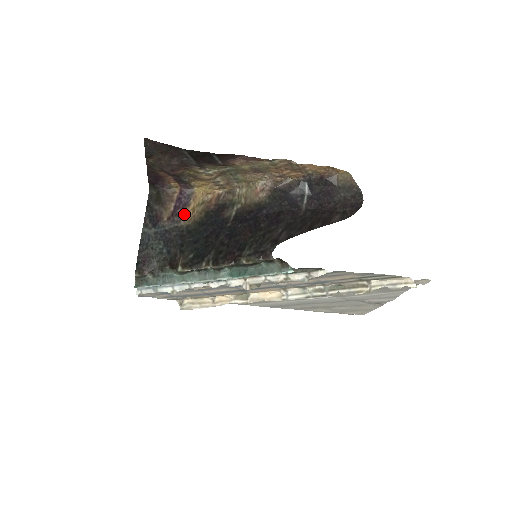
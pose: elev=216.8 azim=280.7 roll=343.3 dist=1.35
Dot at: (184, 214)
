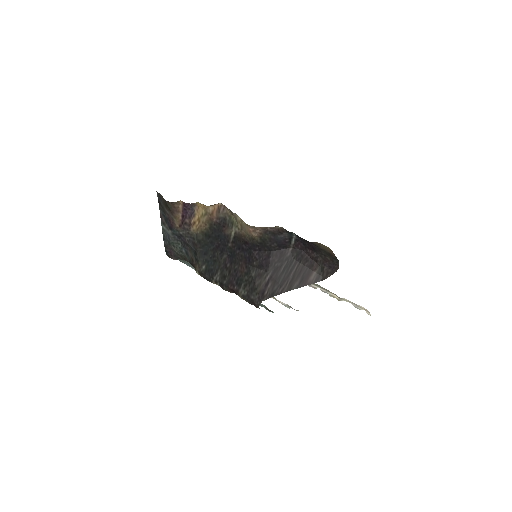
Dot at: (192, 224)
